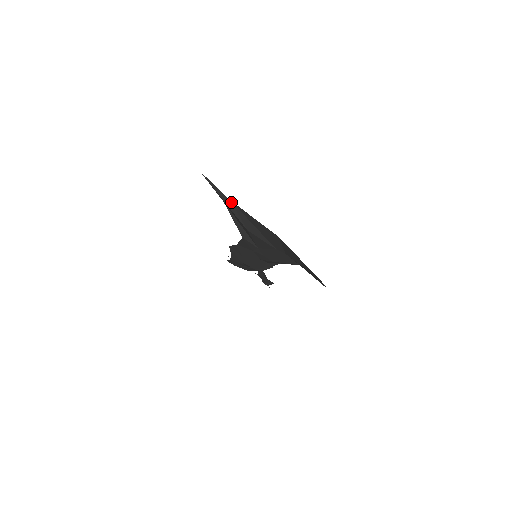
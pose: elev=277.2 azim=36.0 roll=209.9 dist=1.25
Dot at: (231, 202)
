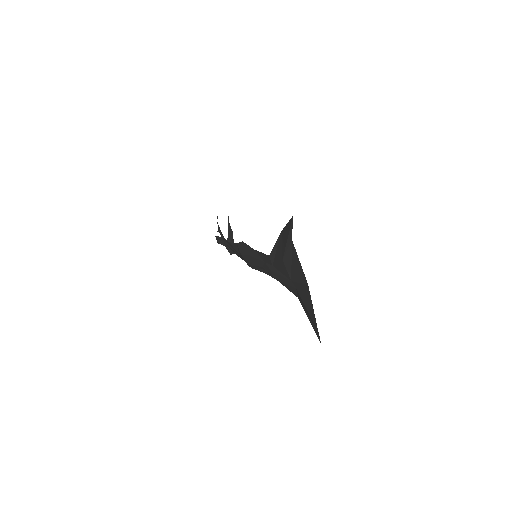
Dot at: (291, 240)
